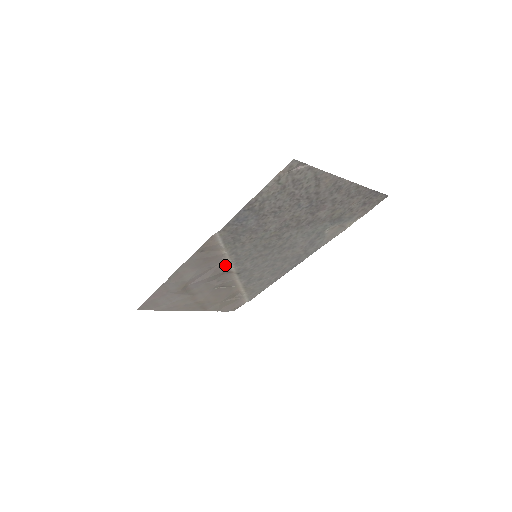
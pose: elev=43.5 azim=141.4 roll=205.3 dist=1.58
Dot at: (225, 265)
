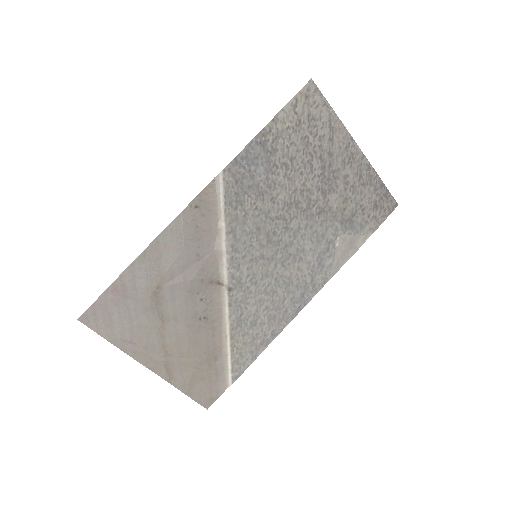
Dot at: (216, 262)
